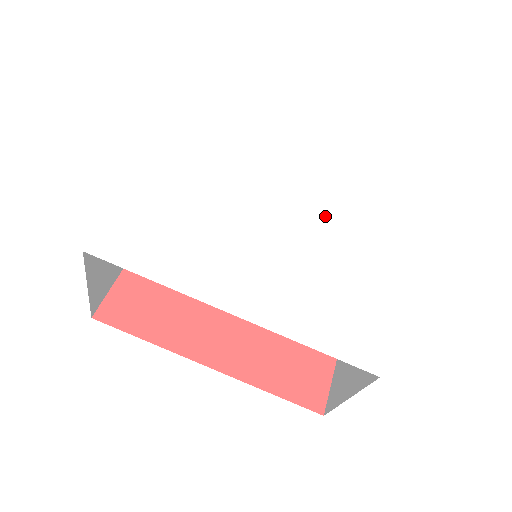
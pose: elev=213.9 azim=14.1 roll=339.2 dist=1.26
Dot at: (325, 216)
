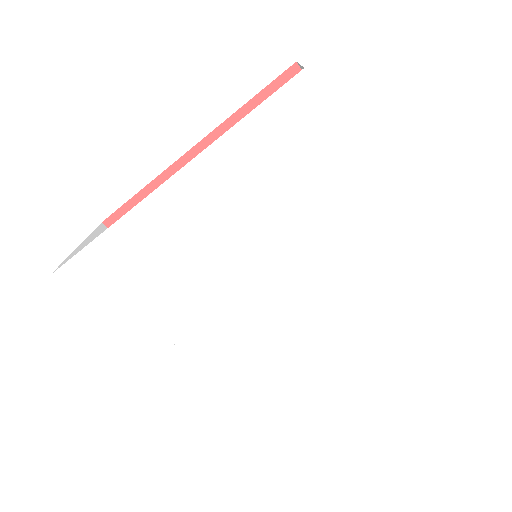
Dot at: (275, 227)
